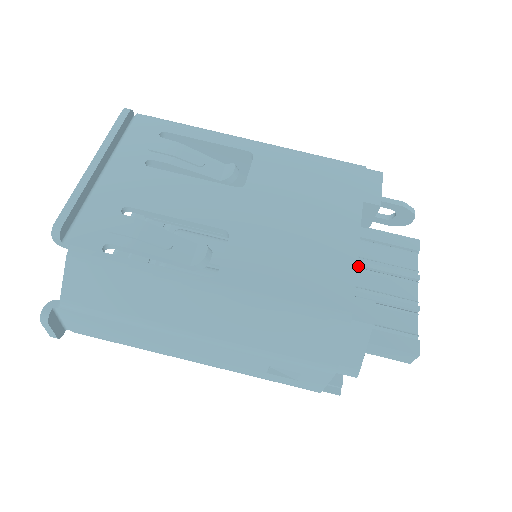
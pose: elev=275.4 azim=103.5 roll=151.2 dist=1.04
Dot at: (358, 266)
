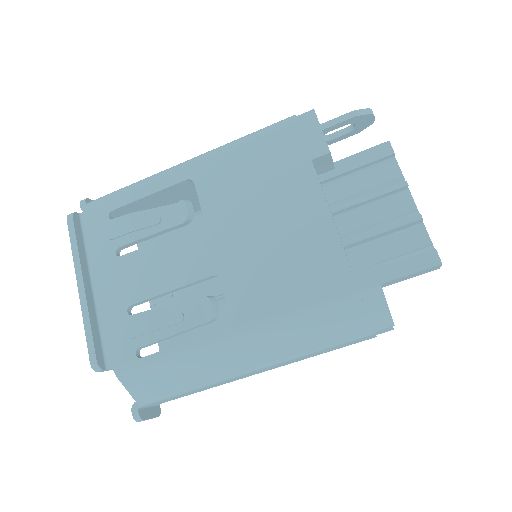
Dot at: (346, 209)
